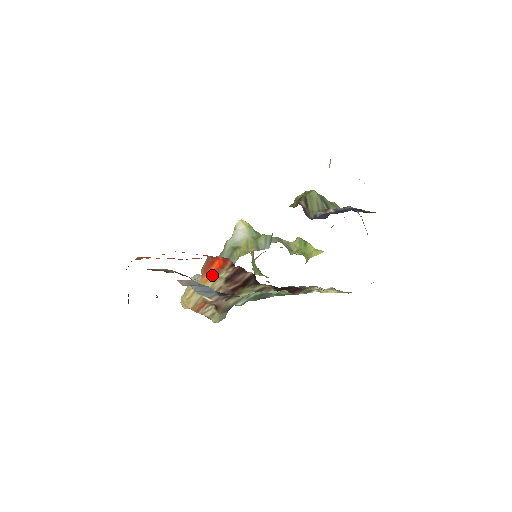
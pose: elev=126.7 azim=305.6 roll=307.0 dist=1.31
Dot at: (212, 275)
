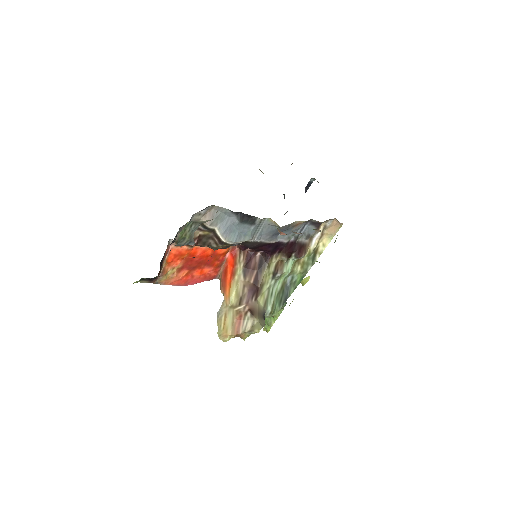
Dot at: (231, 281)
